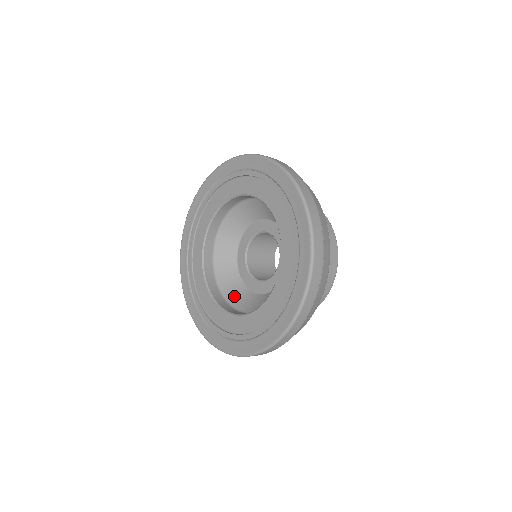
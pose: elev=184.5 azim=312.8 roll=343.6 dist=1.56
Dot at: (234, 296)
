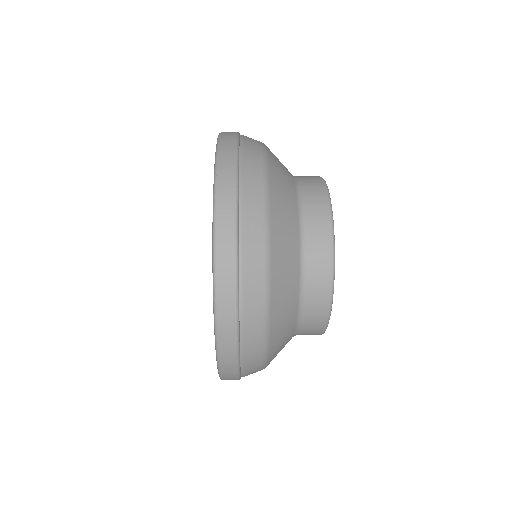
Dot at: occluded
